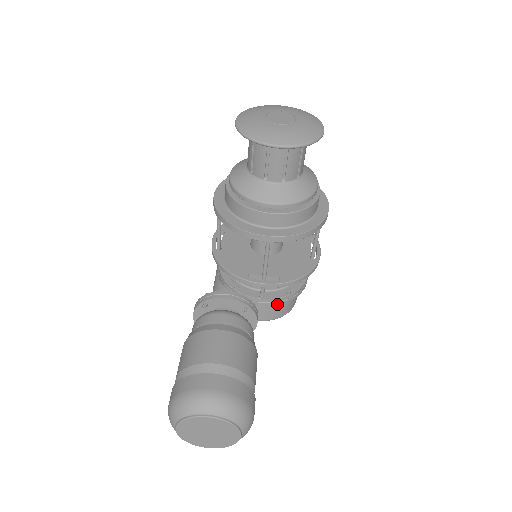
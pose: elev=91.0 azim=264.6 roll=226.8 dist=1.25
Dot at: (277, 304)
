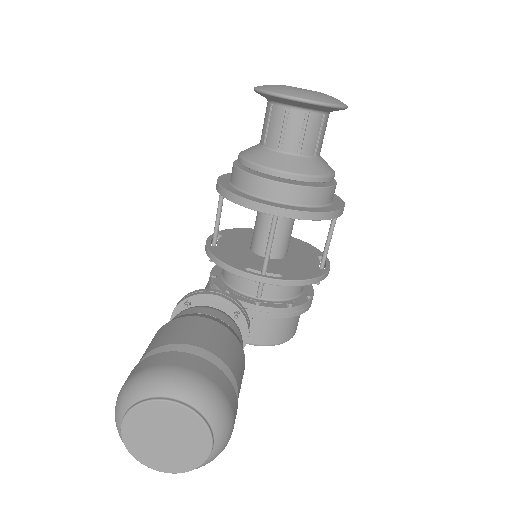
Dot at: (275, 317)
